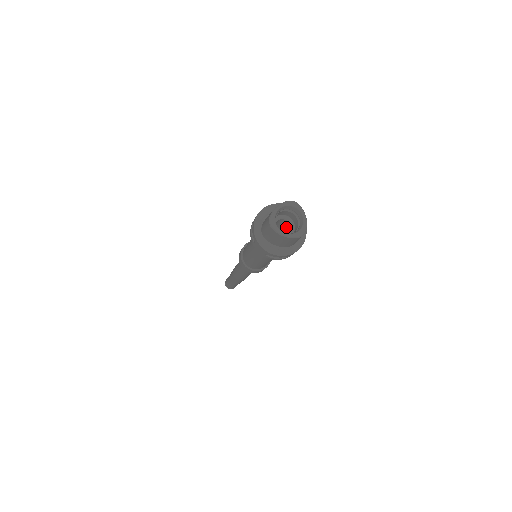
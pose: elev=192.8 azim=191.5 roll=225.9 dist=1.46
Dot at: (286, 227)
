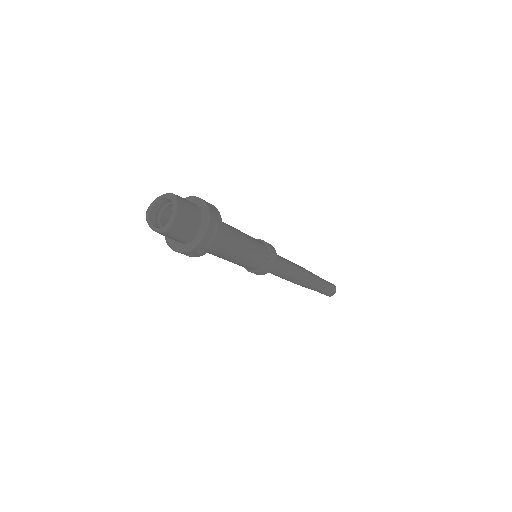
Dot at: occluded
